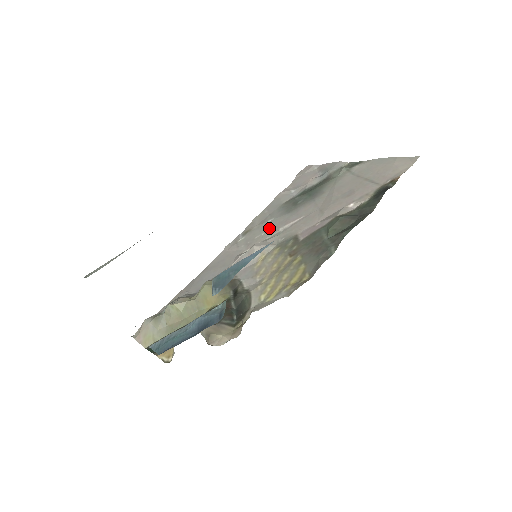
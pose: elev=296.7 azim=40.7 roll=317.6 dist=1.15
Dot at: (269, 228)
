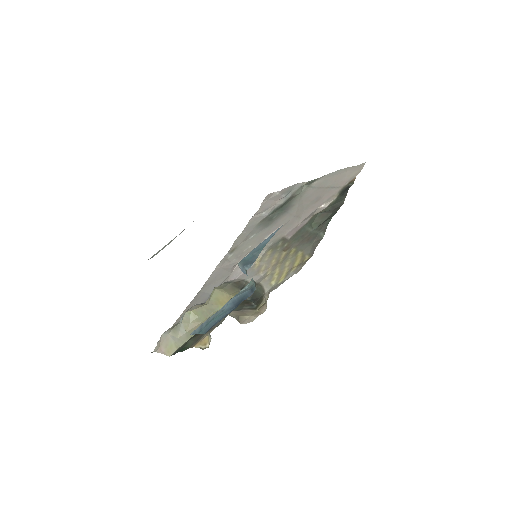
Dot at: (254, 241)
